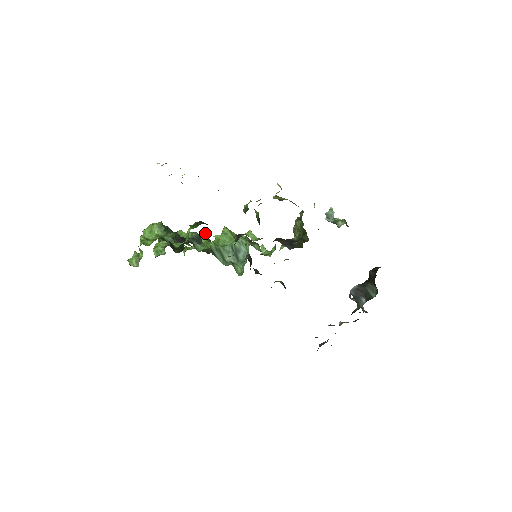
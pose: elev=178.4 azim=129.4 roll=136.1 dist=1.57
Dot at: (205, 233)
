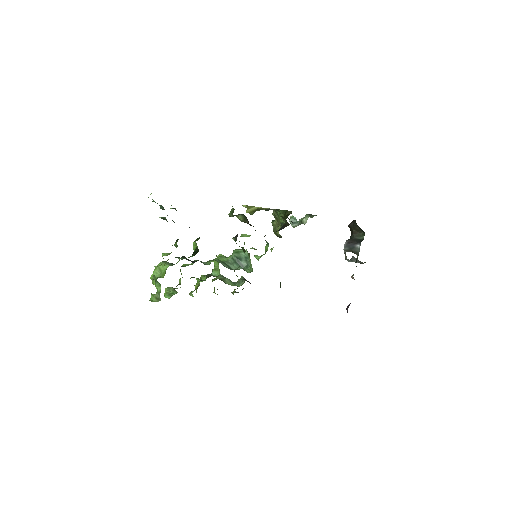
Dot at: (202, 275)
